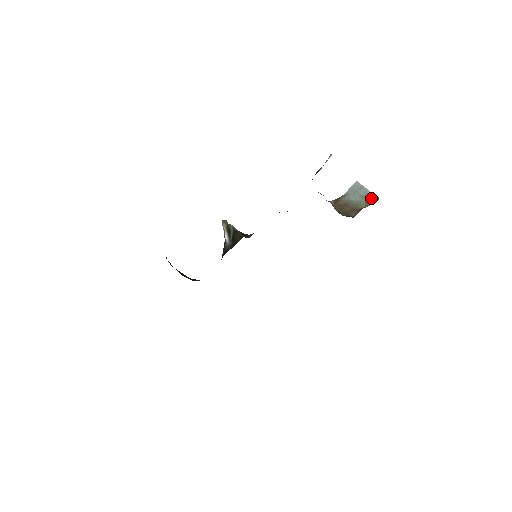
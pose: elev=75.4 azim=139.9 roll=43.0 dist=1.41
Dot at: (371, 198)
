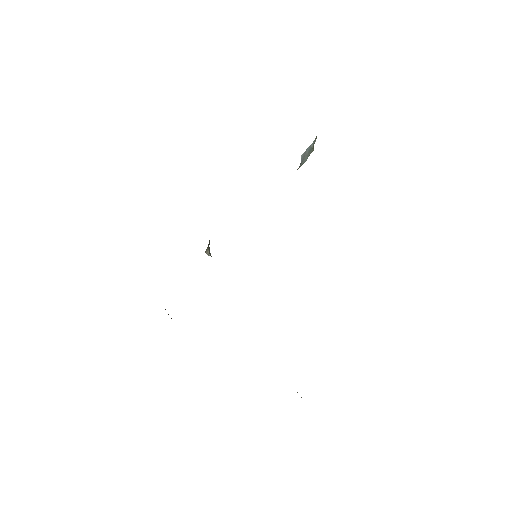
Dot at: (314, 143)
